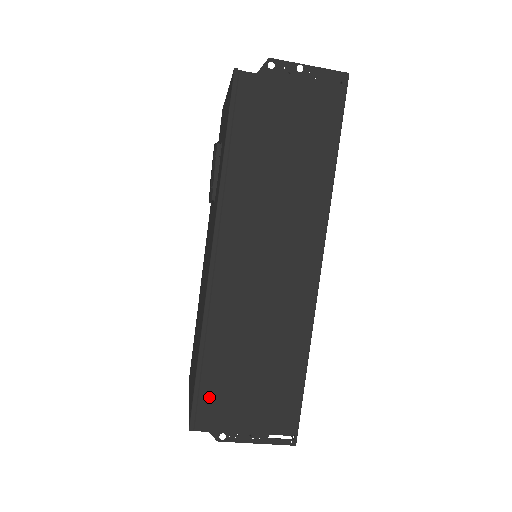
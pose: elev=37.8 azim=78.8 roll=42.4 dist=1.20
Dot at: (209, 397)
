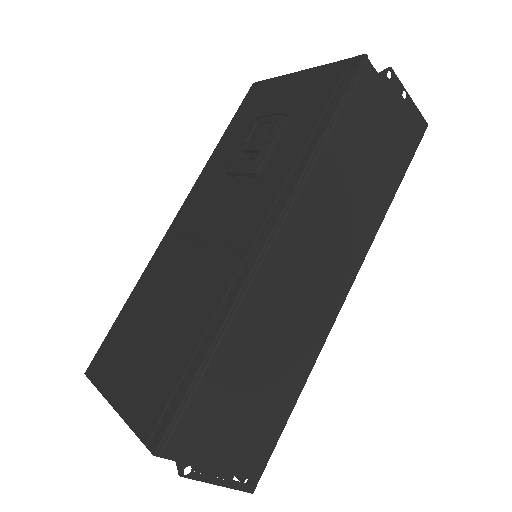
Dot at: (196, 413)
